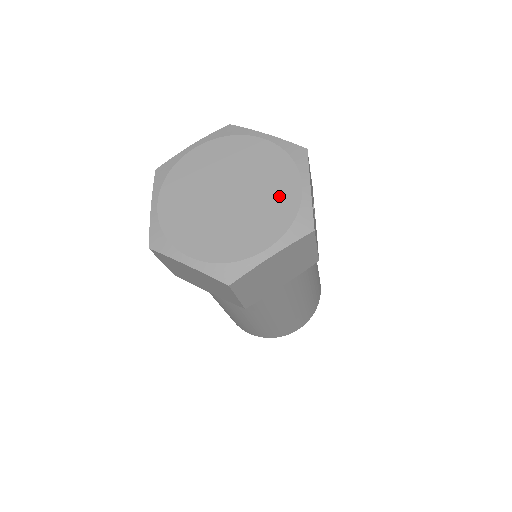
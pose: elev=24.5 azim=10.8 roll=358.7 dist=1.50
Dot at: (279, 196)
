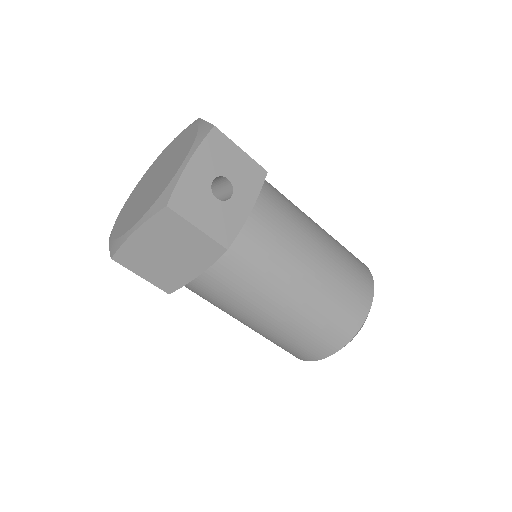
Dot at: (168, 175)
